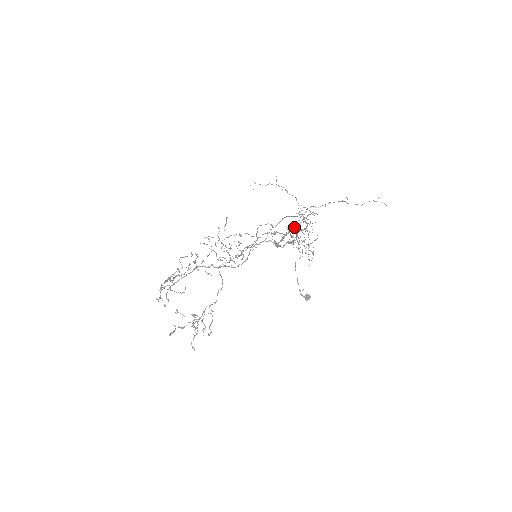
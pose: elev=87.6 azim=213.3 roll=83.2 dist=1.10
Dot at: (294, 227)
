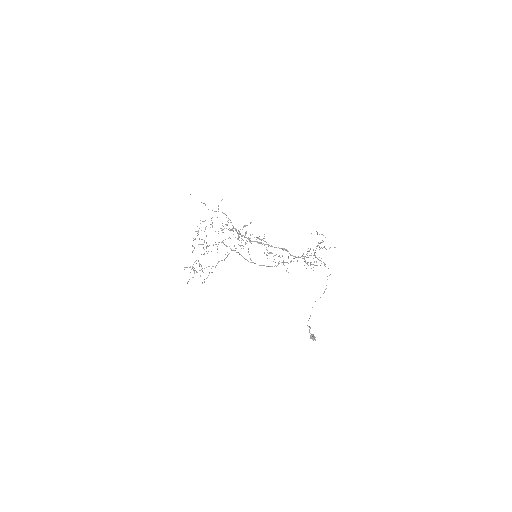
Dot at: (285, 249)
